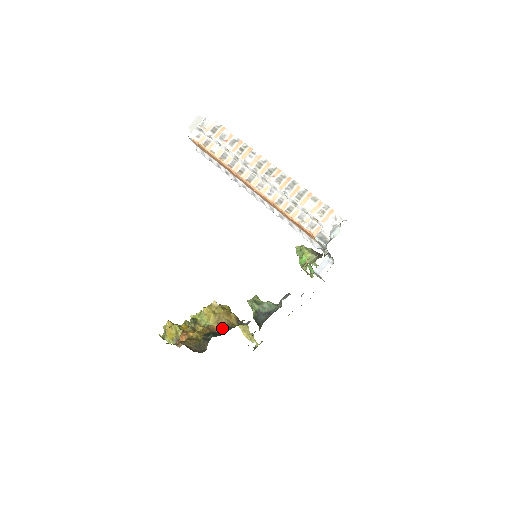
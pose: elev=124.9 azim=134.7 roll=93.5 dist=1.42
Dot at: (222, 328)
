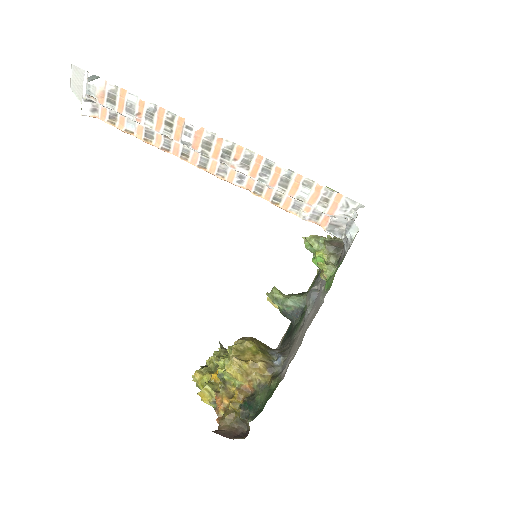
Dot at: (255, 388)
